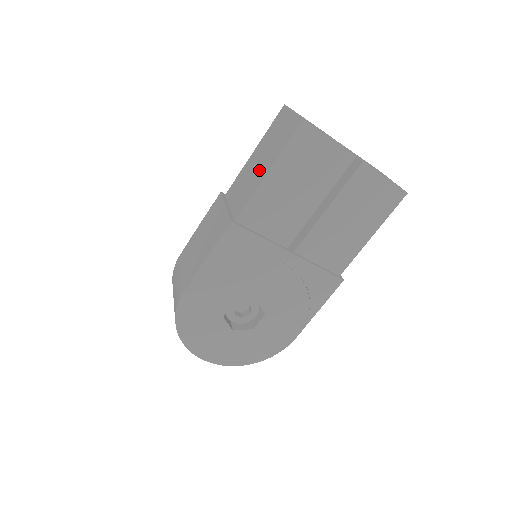
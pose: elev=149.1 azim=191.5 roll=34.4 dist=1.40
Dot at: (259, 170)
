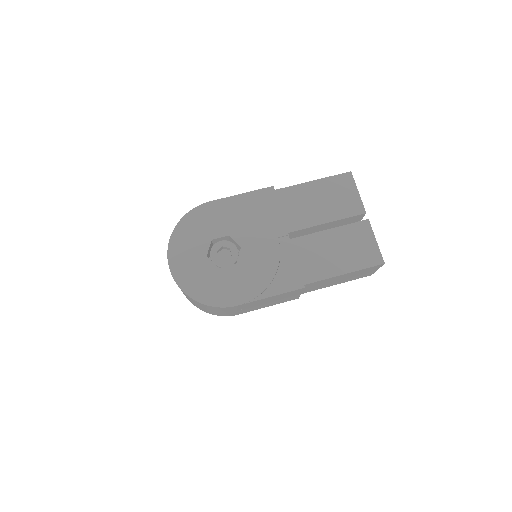
Dot at: occluded
